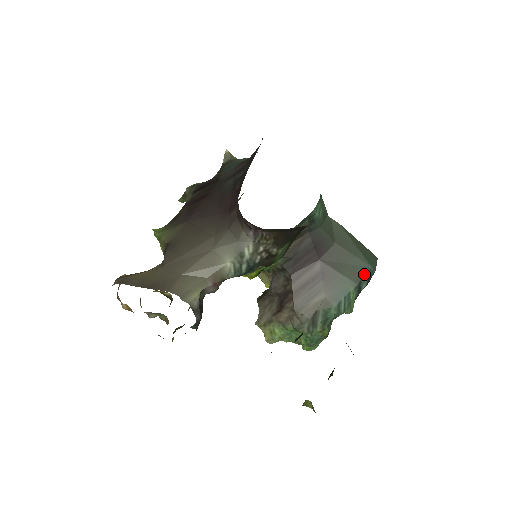
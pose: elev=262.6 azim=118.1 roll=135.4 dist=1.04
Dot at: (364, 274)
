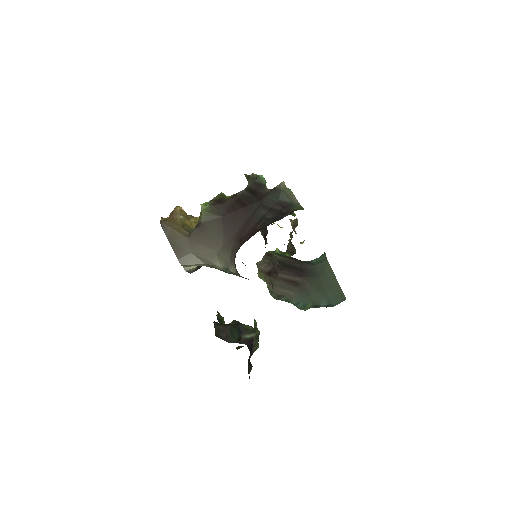
Dot at: (324, 304)
